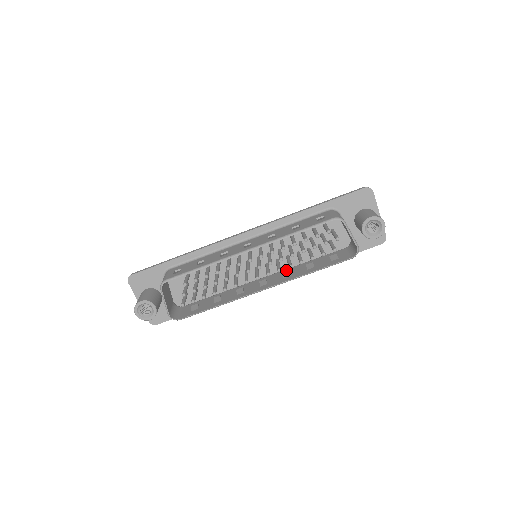
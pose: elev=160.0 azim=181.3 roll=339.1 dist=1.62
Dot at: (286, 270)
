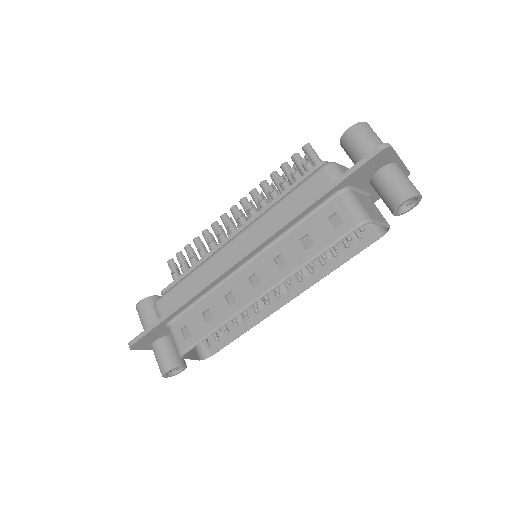
Dot at: occluded
